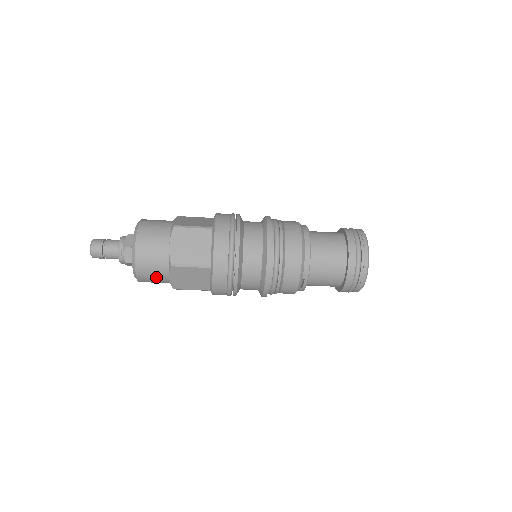
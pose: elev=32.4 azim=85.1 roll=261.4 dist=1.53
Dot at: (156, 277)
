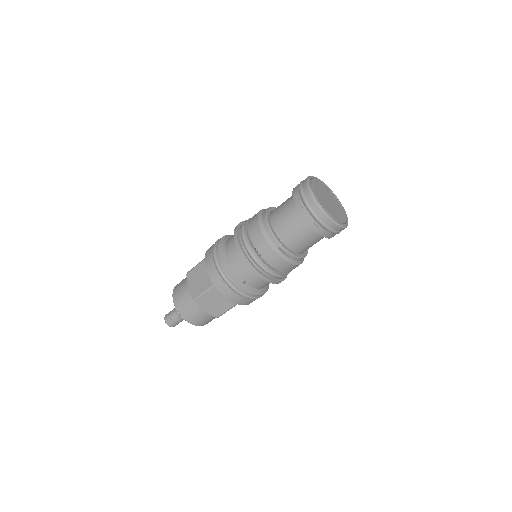
Dot at: (199, 316)
